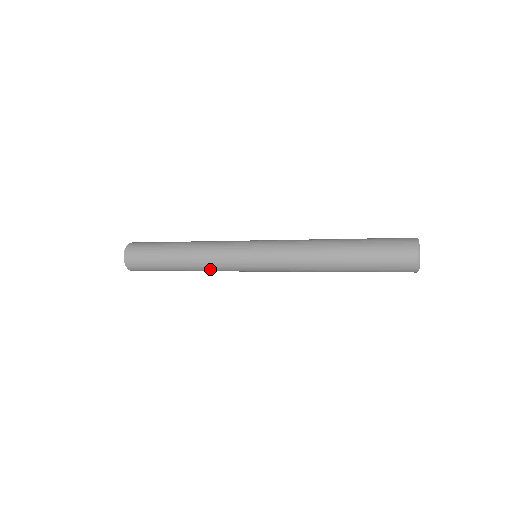
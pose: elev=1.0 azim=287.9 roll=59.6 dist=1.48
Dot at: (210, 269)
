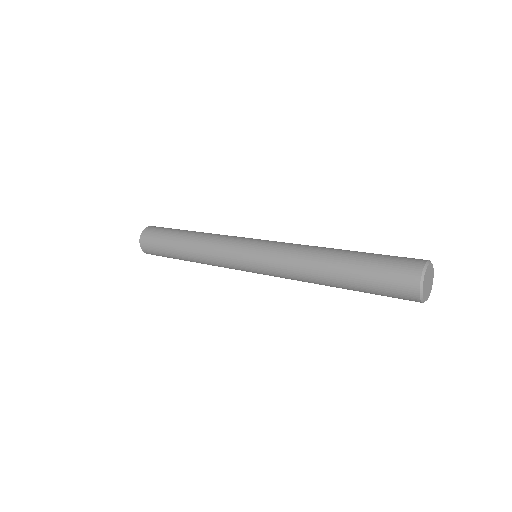
Dot at: occluded
